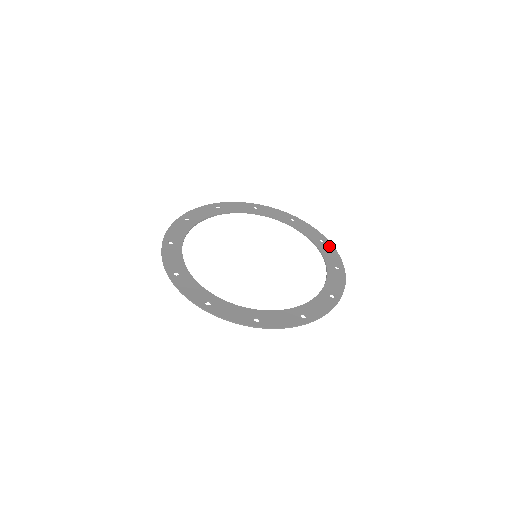
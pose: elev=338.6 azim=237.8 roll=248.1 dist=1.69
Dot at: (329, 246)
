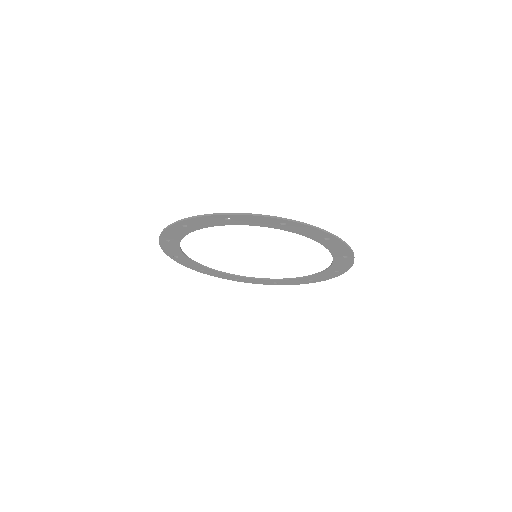
Dot at: (285, 282)
